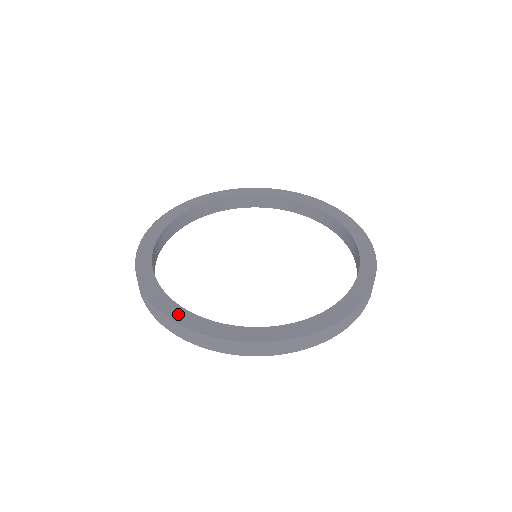
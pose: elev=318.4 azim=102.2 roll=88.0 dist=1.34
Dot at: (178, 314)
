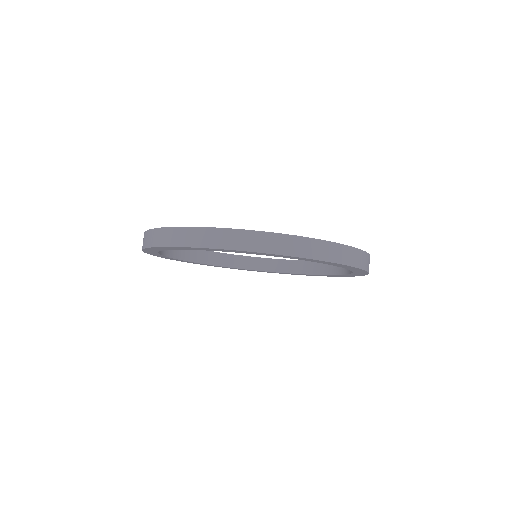
Dot at: occluded
